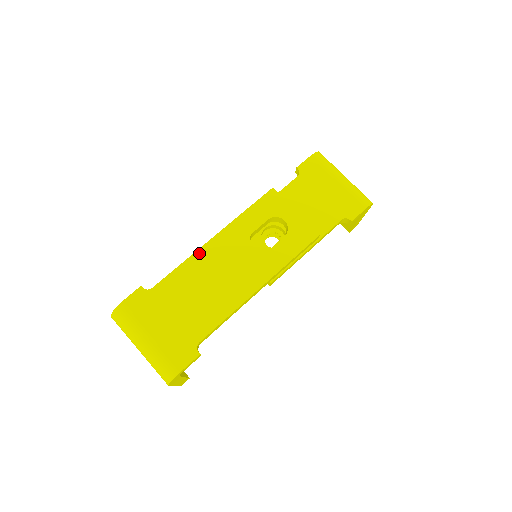
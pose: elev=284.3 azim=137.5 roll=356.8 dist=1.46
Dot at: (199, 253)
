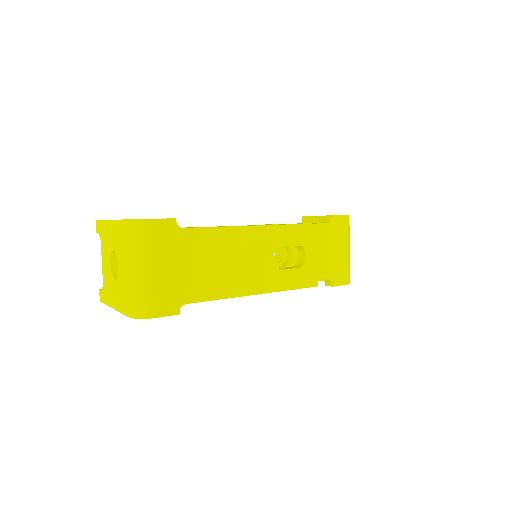
Dot at: (237, 229)
